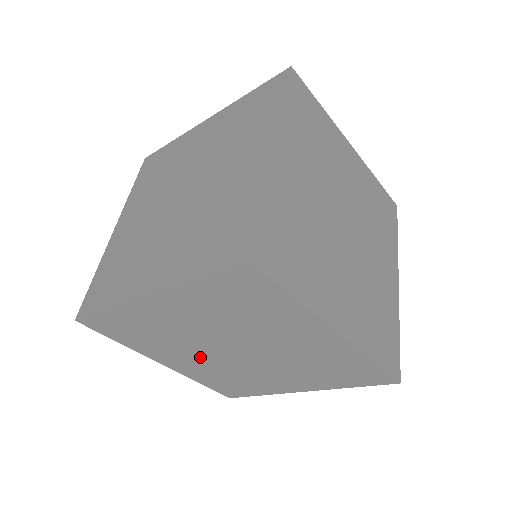
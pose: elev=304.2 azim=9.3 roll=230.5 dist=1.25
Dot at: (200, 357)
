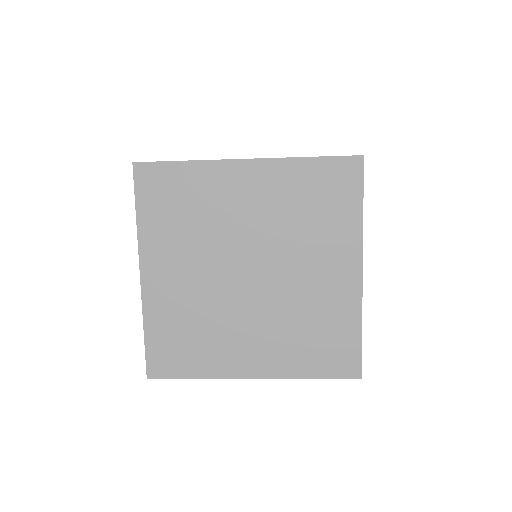
Dot at: (249, 321)
